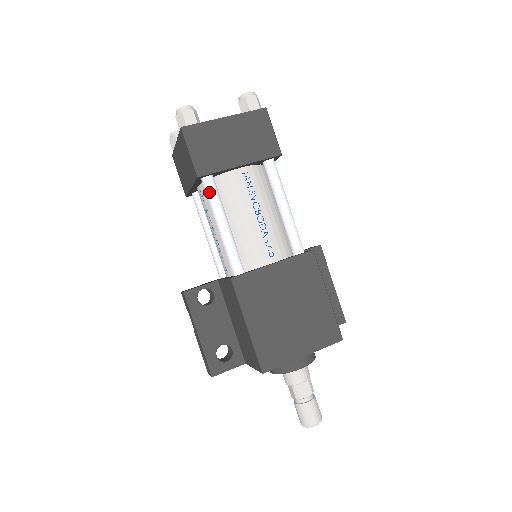
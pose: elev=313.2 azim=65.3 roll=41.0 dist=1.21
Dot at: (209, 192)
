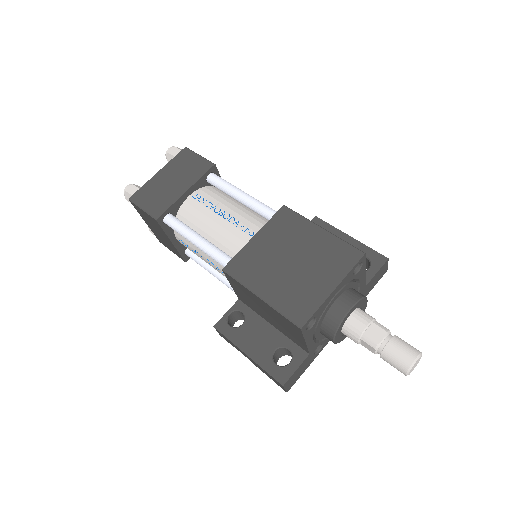
Dot at: (173, 225)
